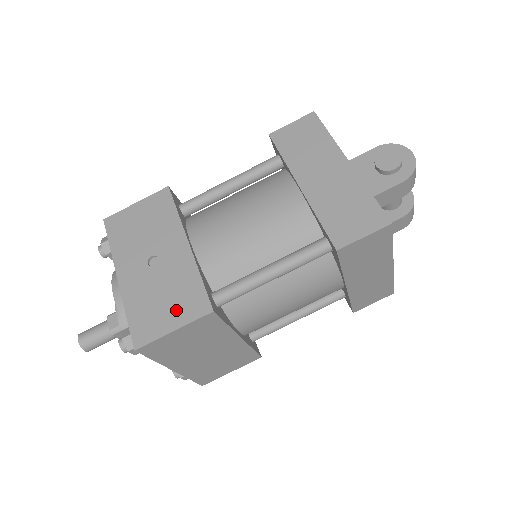
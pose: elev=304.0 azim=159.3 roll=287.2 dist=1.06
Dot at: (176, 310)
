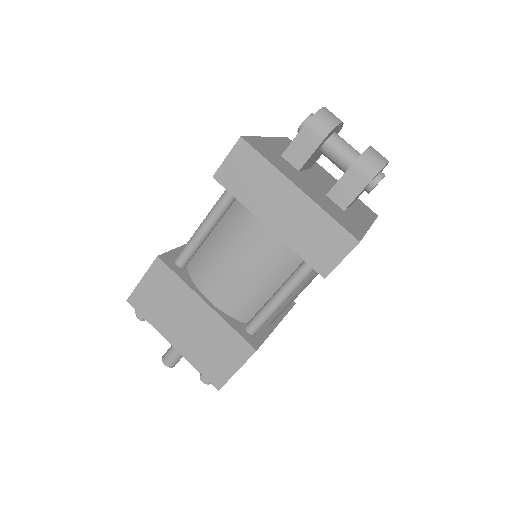
Dot at: occluded
